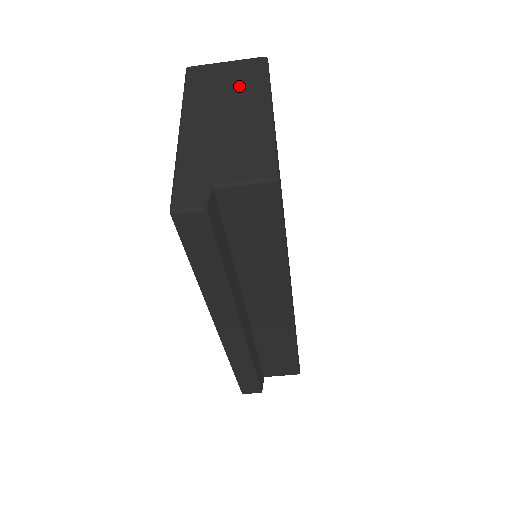
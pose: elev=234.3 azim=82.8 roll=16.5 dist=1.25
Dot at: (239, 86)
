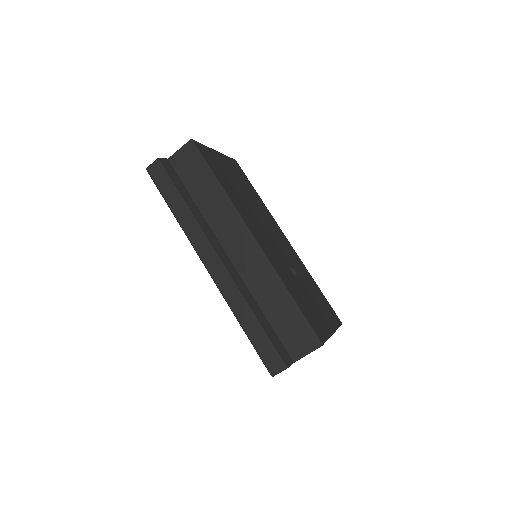
Dot at: occluded
